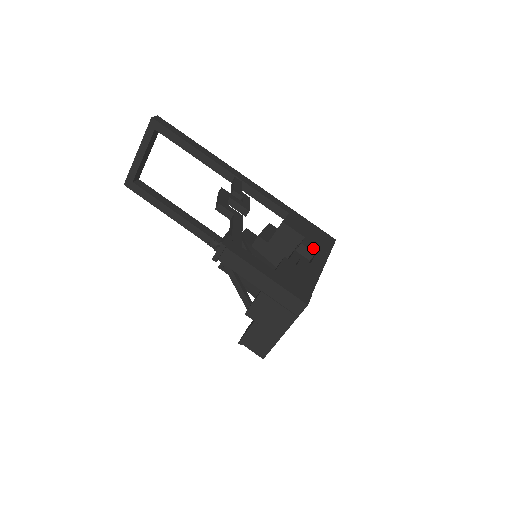
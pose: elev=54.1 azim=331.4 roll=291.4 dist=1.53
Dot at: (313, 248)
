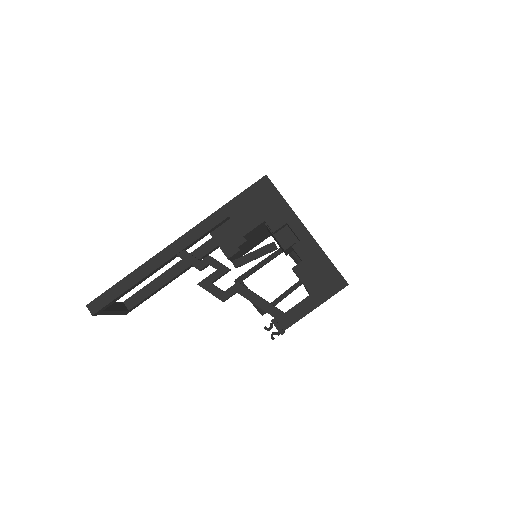
Dot at: (279, 221)
